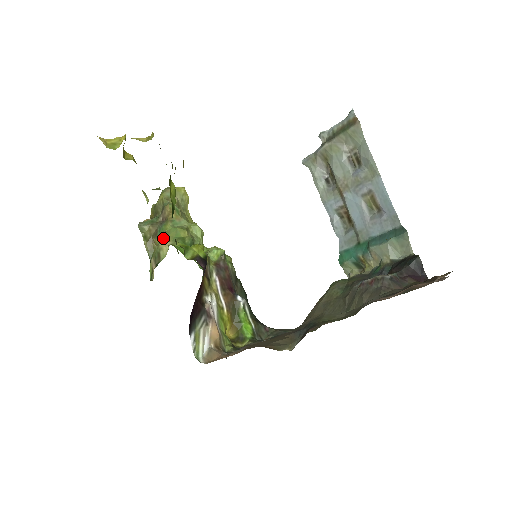
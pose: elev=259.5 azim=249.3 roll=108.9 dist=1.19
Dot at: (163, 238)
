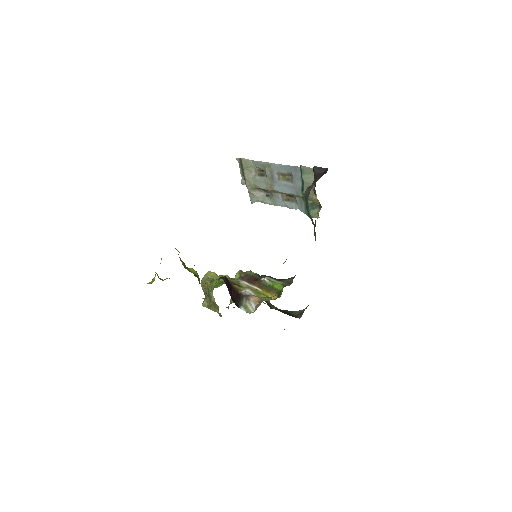
Dot at: (211, 296)
